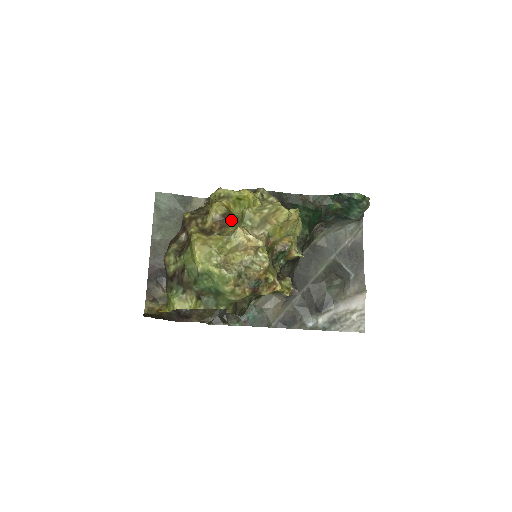
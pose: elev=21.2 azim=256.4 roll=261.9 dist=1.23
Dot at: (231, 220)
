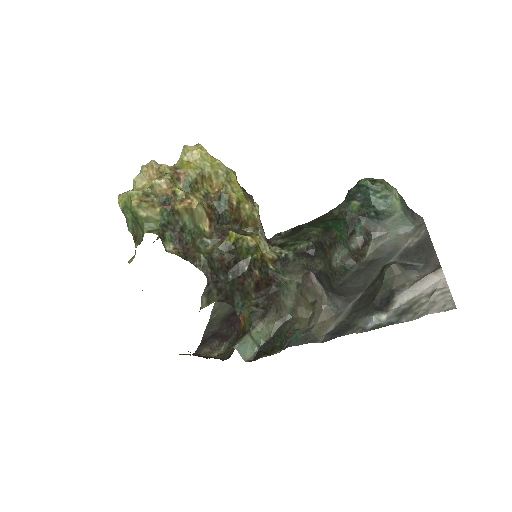
Dot at: occluded
